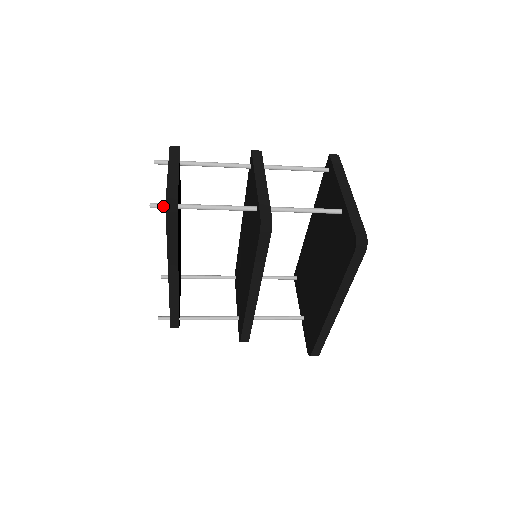
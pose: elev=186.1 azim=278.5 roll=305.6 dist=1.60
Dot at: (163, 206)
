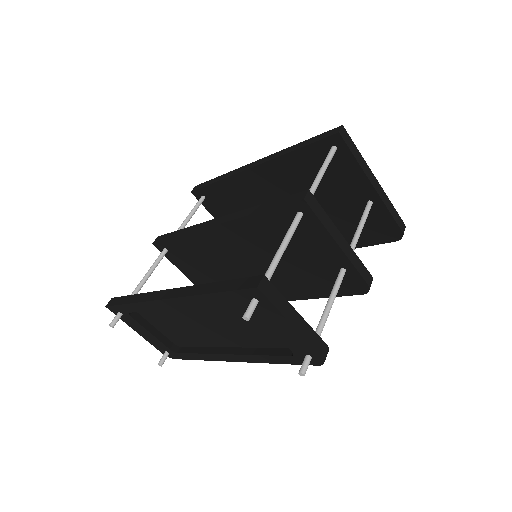
Dot at: occluded
